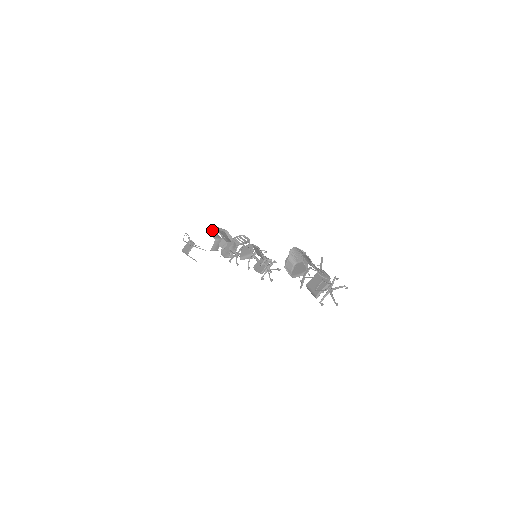
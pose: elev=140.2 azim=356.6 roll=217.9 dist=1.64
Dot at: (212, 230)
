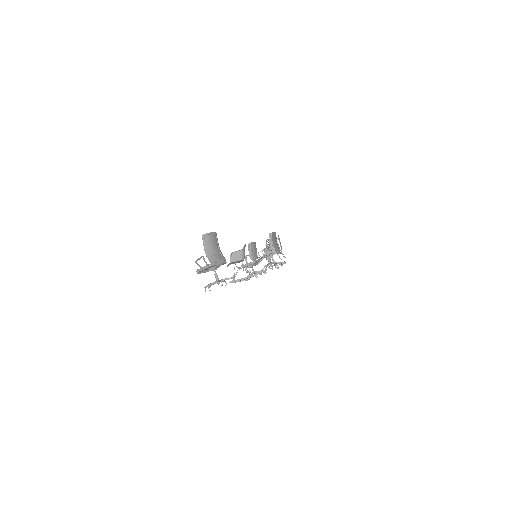
Dot at: occluded
